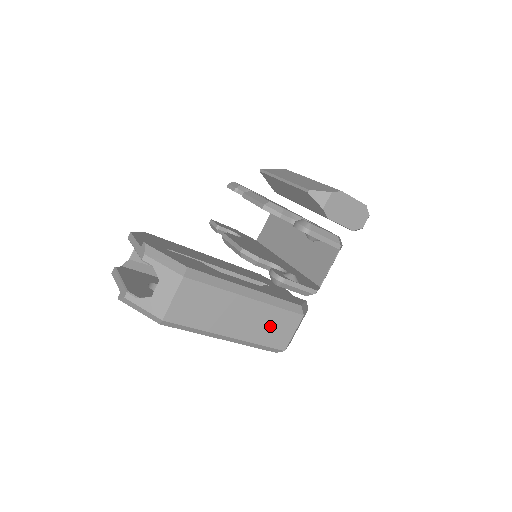
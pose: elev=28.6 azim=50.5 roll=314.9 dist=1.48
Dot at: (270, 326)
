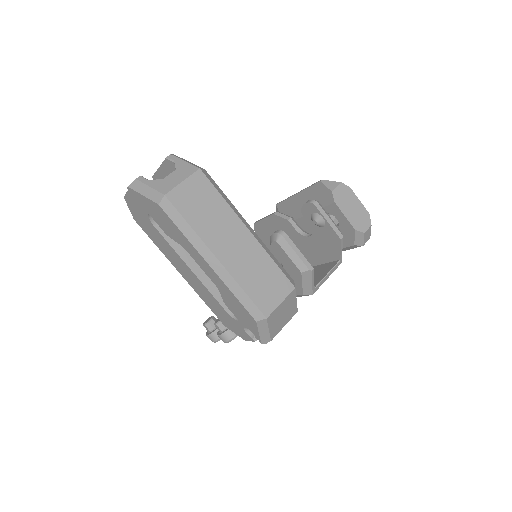
Dot at: (260, 276)
